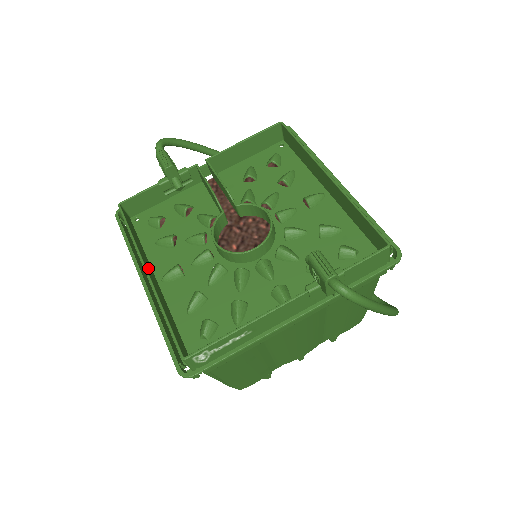
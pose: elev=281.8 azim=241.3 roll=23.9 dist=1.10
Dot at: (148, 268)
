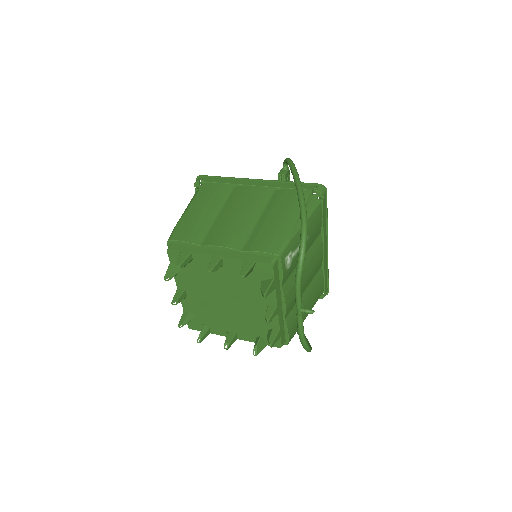
Dot at: occluded
